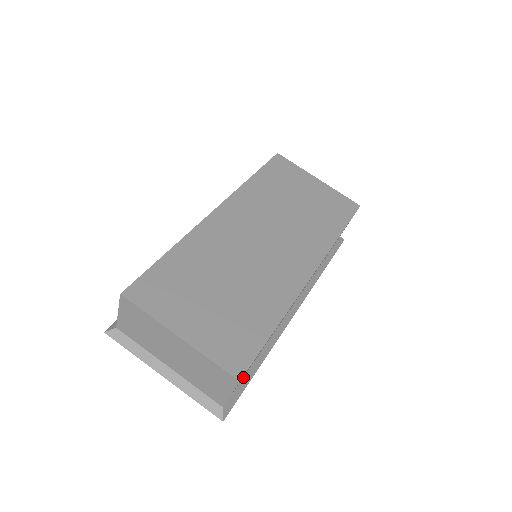
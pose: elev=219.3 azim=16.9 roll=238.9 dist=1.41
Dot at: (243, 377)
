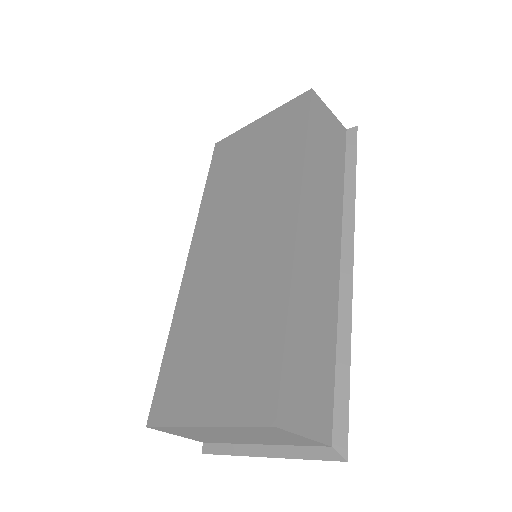
Dot at: (334, 390)
